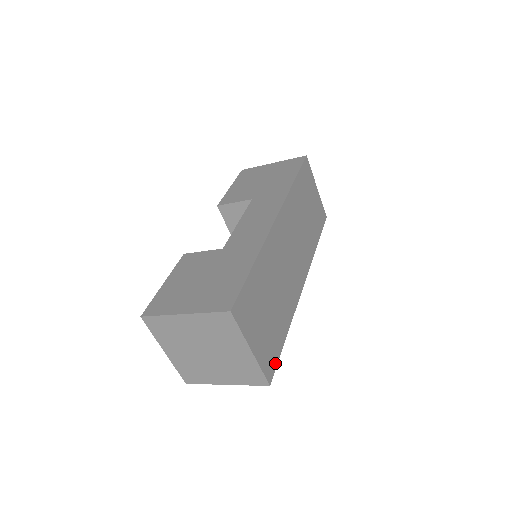
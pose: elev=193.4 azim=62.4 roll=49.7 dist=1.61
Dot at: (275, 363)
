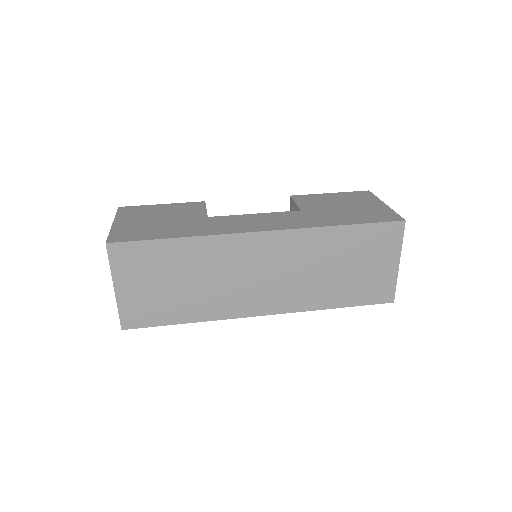
Dot at: (145, 324)
